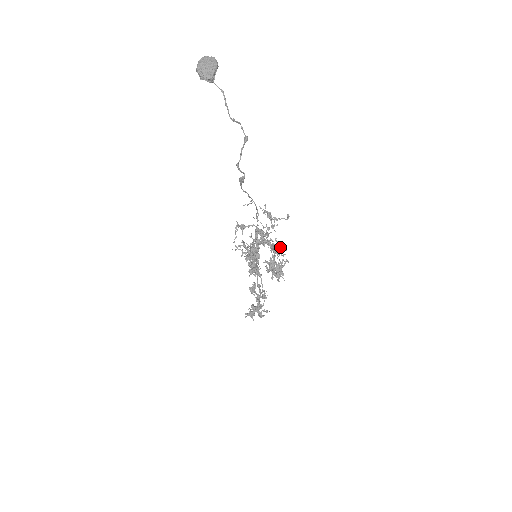
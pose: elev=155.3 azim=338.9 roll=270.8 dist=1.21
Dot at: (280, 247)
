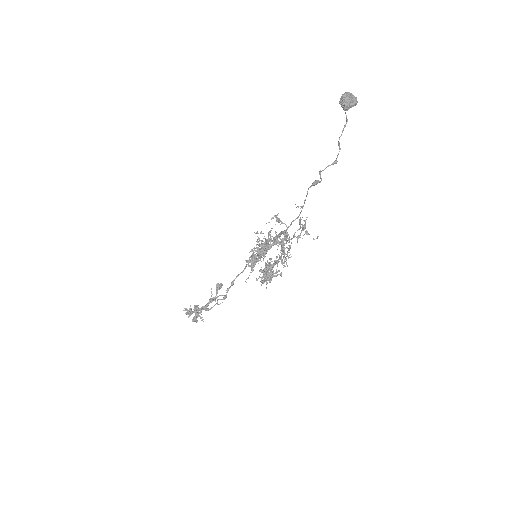
Dot at: (291, 256)
